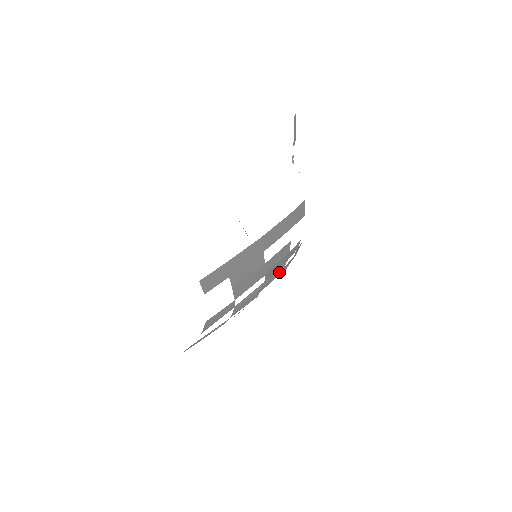
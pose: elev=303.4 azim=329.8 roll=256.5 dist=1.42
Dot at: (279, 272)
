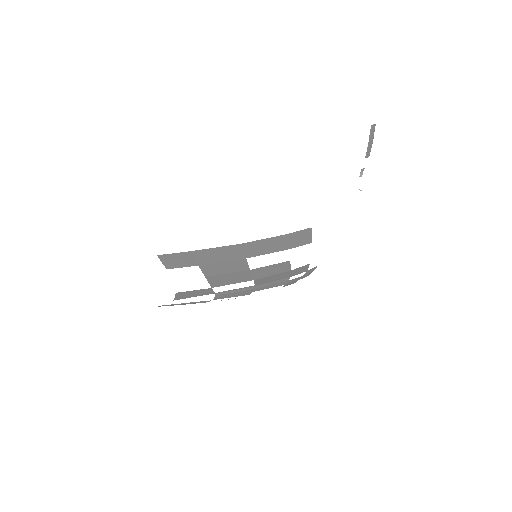
Dot at: (280, 283)
